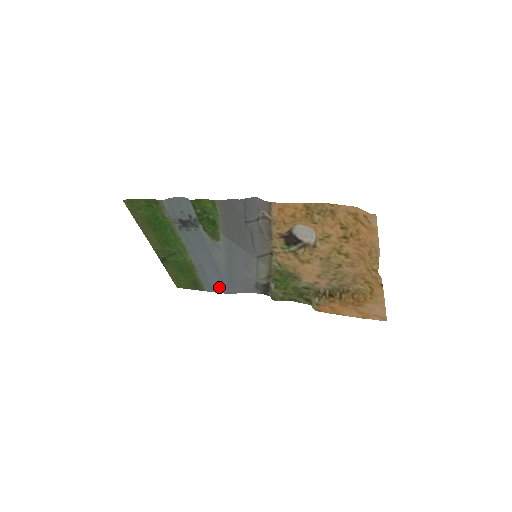
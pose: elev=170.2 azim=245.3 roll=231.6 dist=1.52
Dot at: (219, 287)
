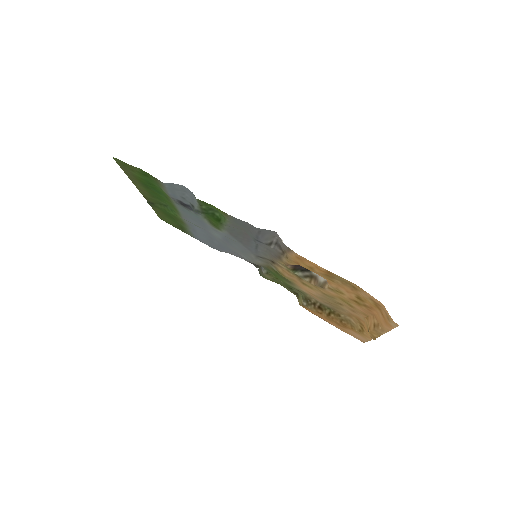
Dot at: (207, 242)
